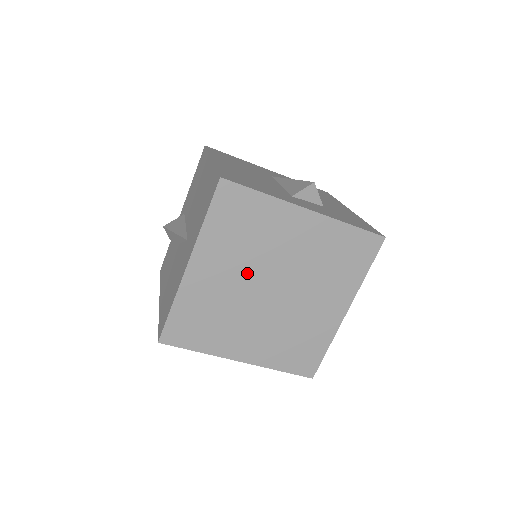
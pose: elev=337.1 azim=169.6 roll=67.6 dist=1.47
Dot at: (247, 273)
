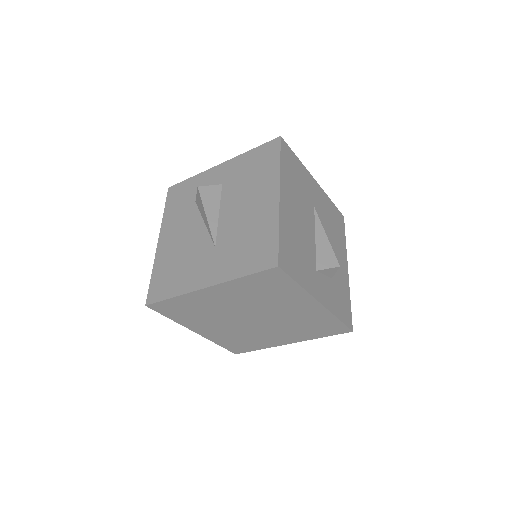
Dot at: (244, 307)
